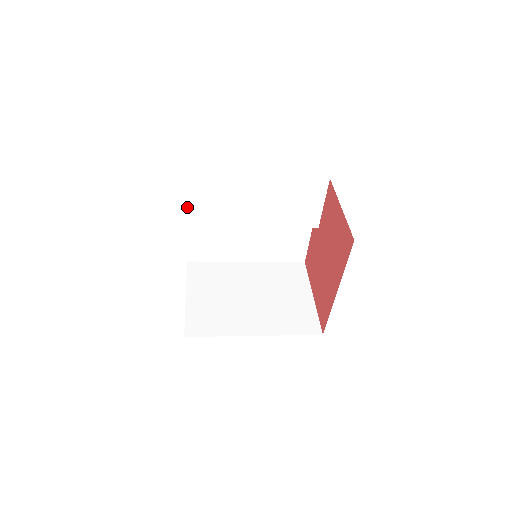
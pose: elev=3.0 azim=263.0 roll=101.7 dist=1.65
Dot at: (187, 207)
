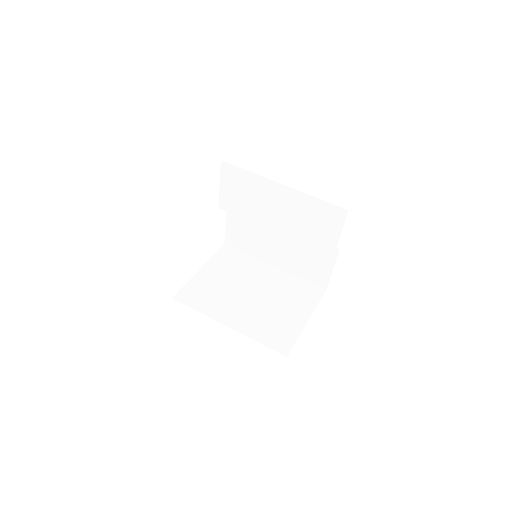
Dot at: (221, 191)
